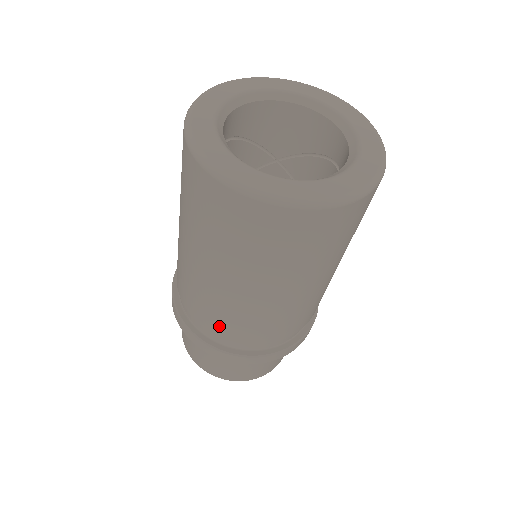
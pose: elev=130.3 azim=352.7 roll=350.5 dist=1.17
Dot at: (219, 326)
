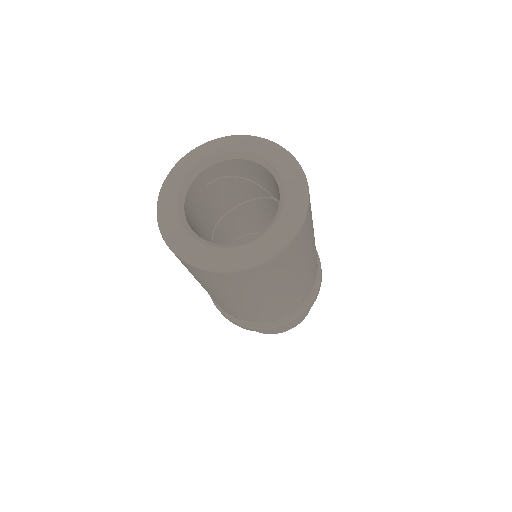
Dot at: occluded
